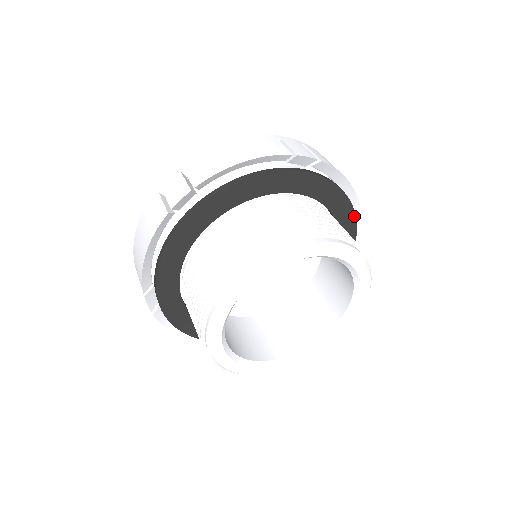
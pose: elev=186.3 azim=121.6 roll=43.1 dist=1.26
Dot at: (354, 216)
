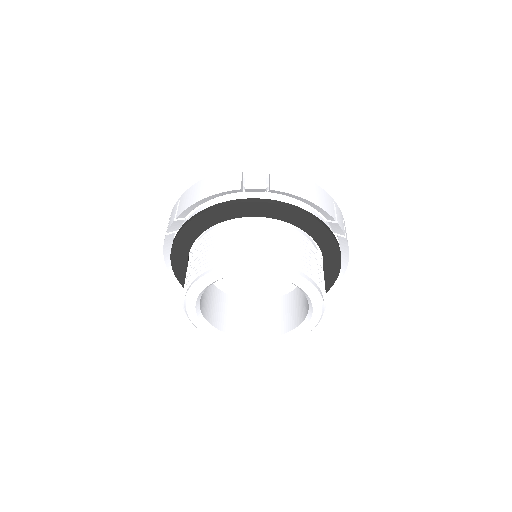
Dot at: (324, 227)
